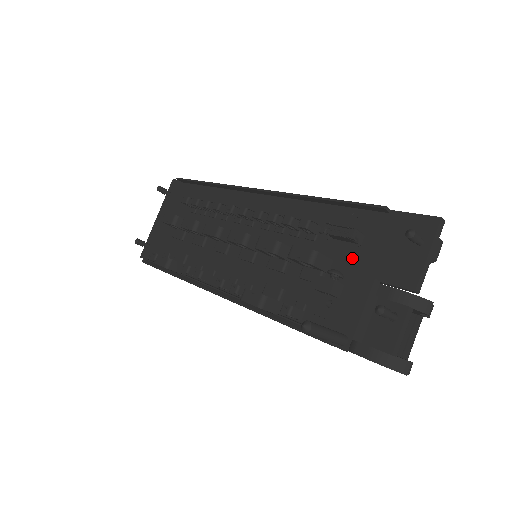
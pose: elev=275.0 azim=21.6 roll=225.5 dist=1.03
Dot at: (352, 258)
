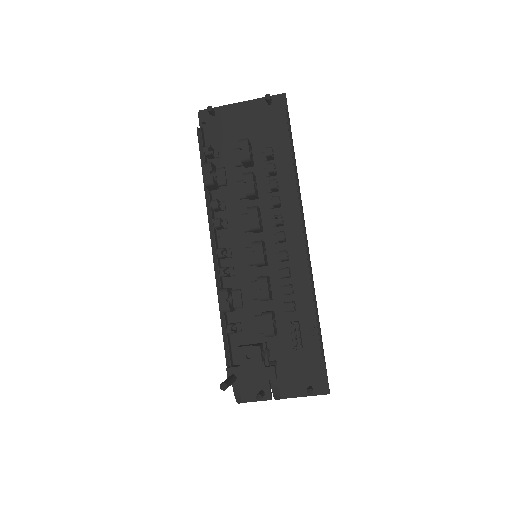
Dot at: (284, 347)
